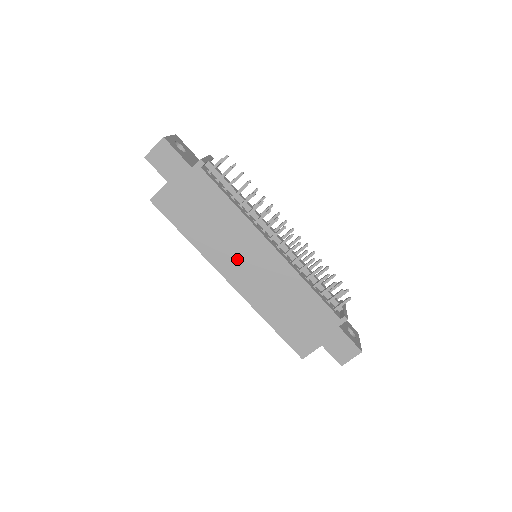
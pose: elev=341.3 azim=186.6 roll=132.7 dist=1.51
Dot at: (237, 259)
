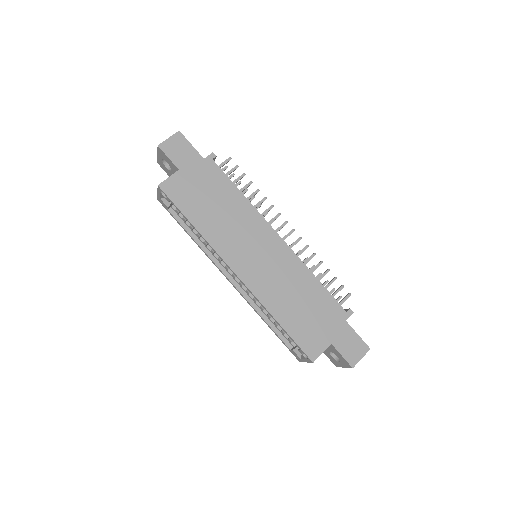
Dot at: (244, 248)
